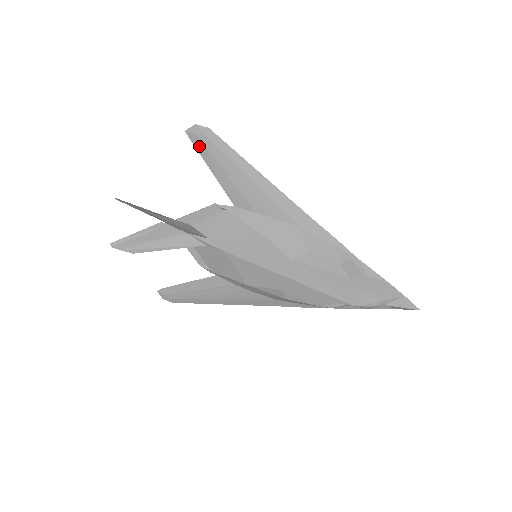
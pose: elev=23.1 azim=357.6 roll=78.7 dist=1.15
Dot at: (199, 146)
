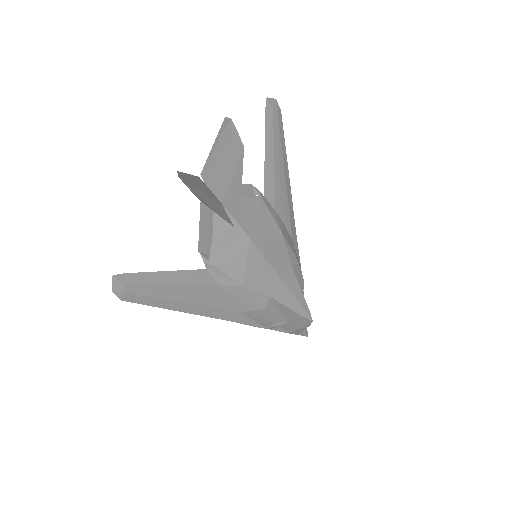
Dot at: (269, 120)
